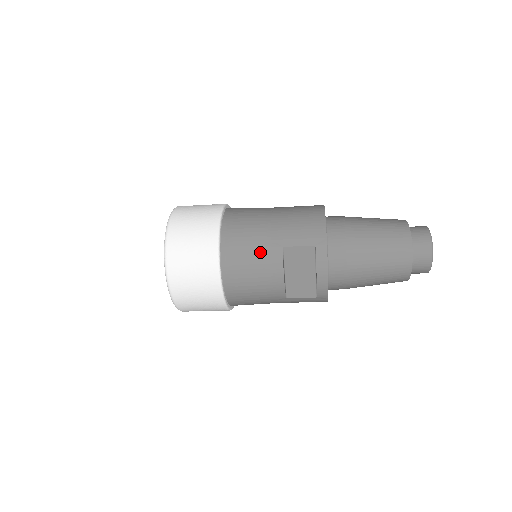
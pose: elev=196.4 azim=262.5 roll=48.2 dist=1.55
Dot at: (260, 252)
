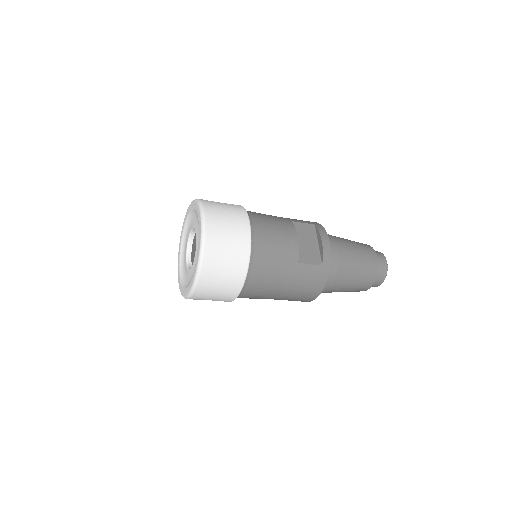
Dot at: (276, 220)
